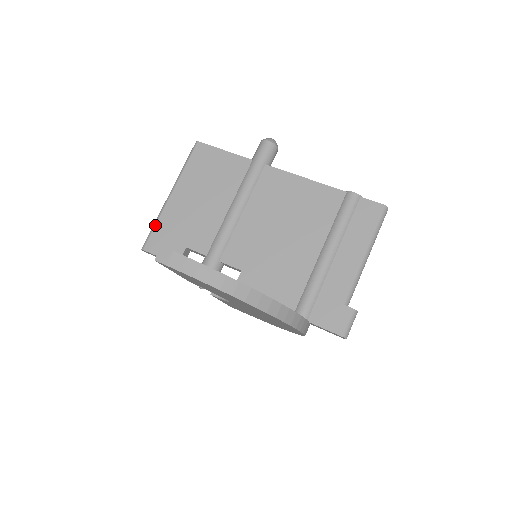
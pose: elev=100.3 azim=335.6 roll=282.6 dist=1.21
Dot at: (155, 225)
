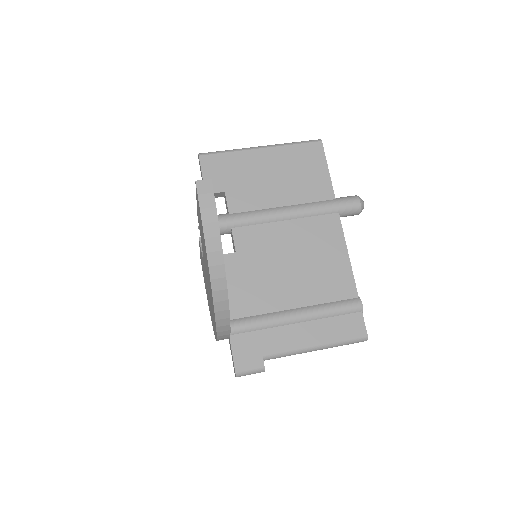
Dot at: (227, 152)
